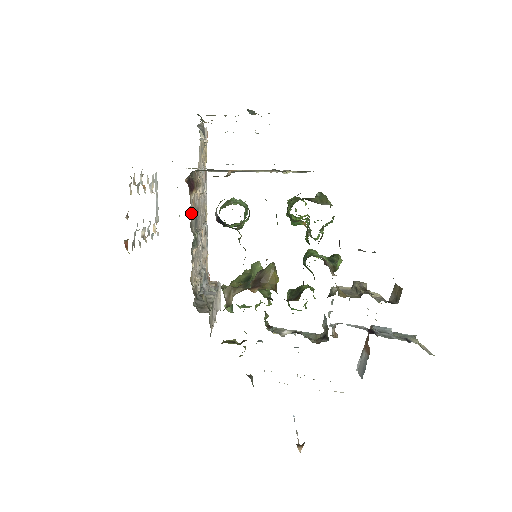
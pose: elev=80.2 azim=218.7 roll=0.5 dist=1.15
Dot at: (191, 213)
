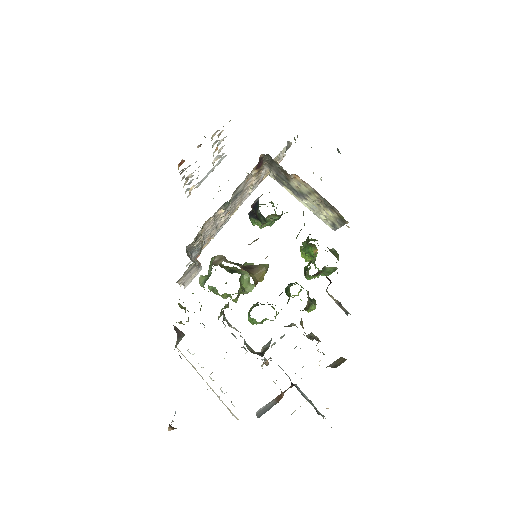
Dot at: occluded
